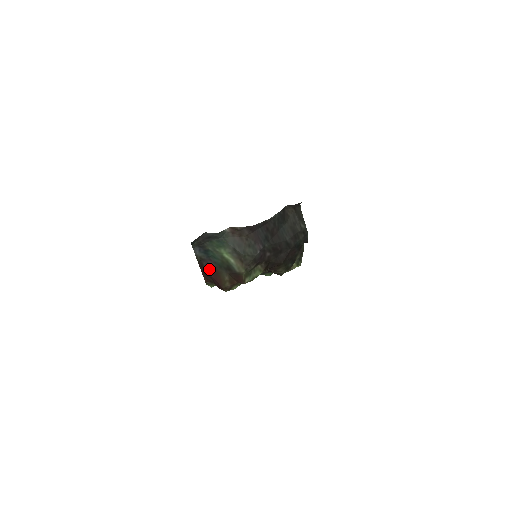
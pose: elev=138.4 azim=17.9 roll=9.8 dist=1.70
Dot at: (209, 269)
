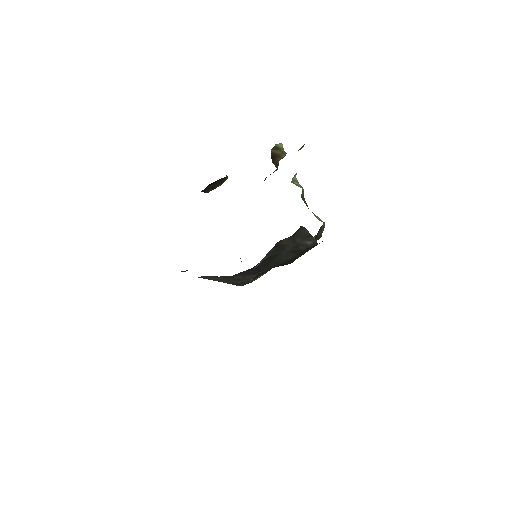
Dot at: occluded
